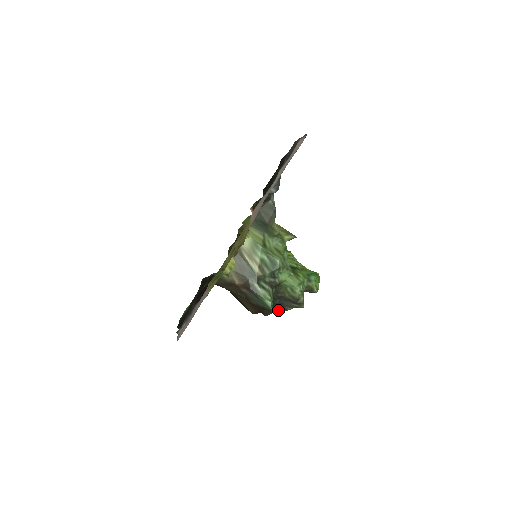
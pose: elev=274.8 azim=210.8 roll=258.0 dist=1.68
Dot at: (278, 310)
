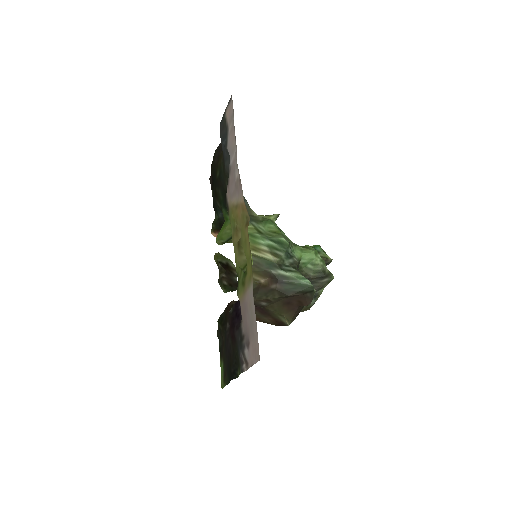
Dot at: (312, 301)
